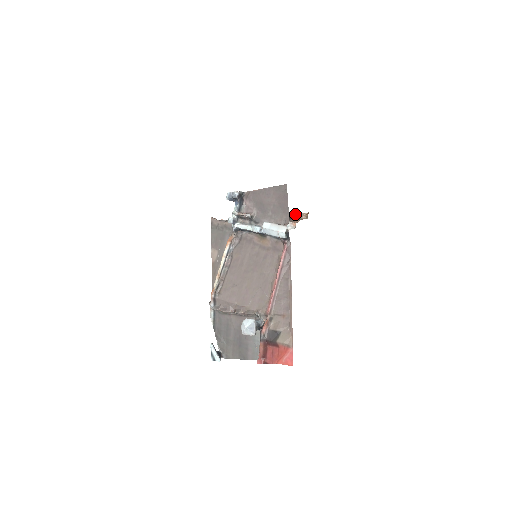
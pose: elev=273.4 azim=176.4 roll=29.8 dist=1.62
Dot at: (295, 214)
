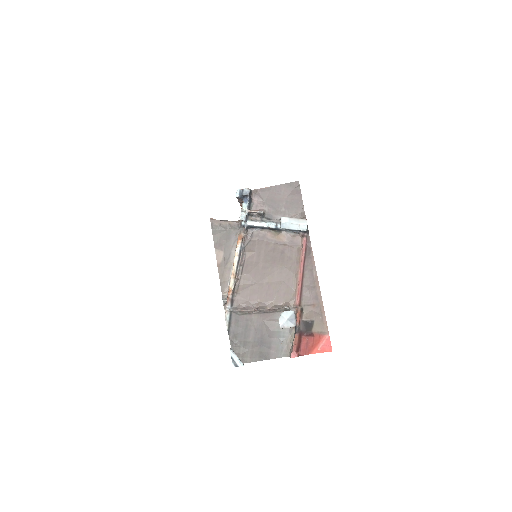
Dot at: occluded
